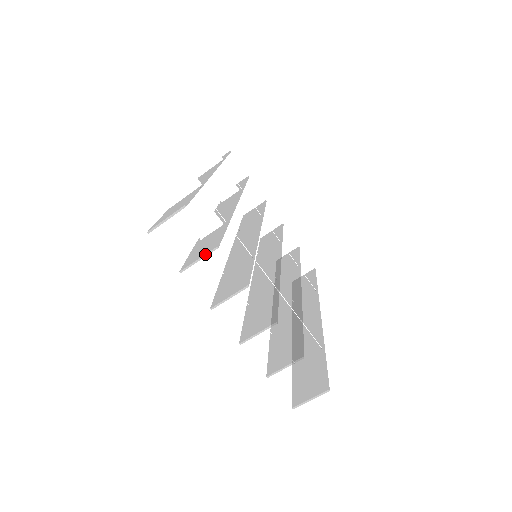
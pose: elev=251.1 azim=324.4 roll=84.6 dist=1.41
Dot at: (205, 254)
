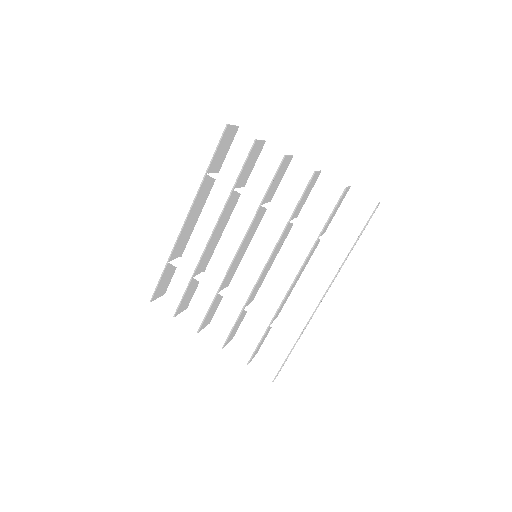
Dot at: (262, 140)
